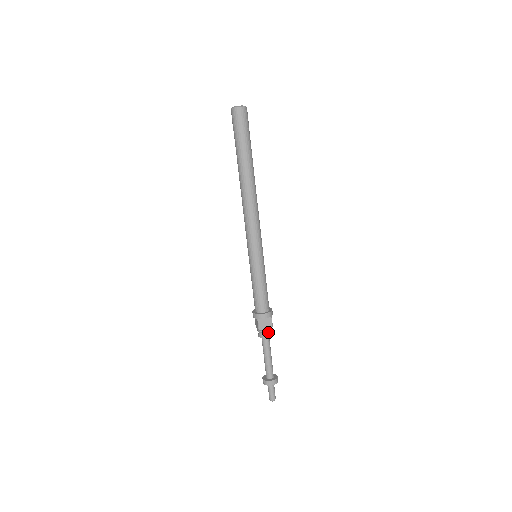
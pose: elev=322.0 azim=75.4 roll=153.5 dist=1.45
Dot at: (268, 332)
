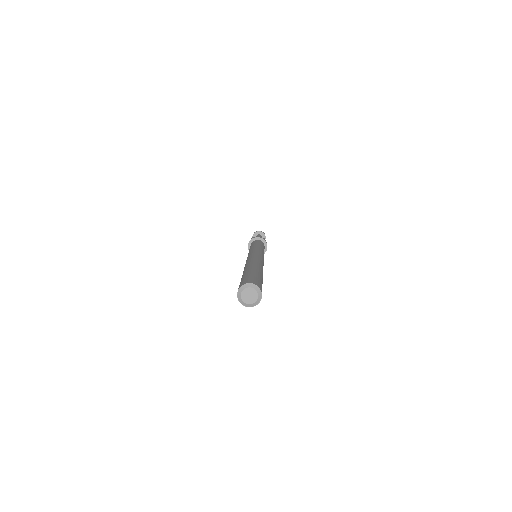
Dot at: occluded
